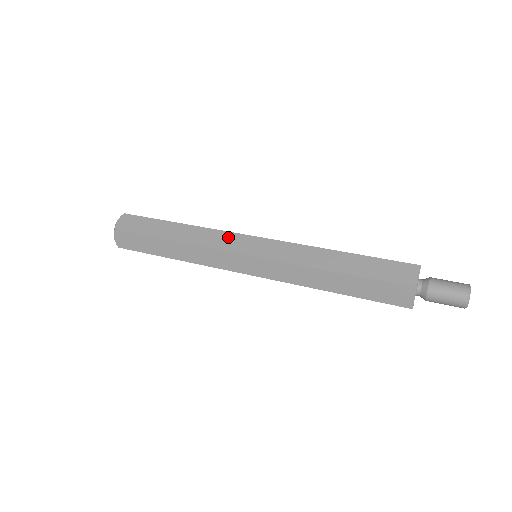
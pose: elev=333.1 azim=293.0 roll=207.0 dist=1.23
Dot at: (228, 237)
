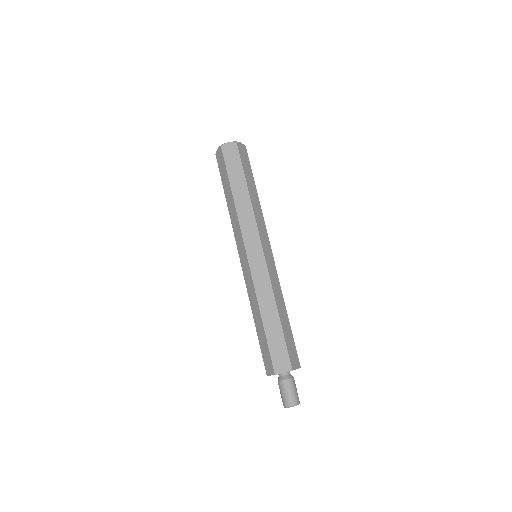
Dot at: (254, 232)
